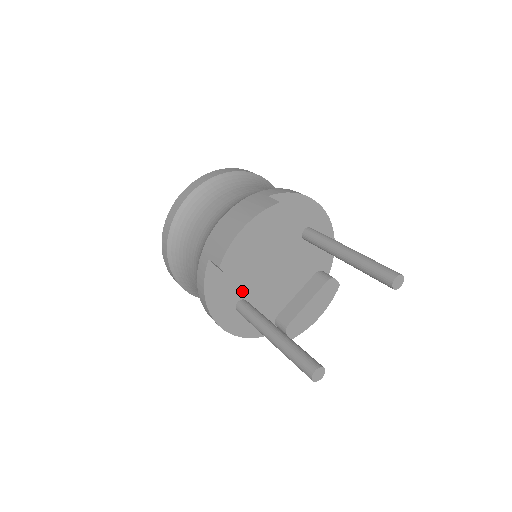
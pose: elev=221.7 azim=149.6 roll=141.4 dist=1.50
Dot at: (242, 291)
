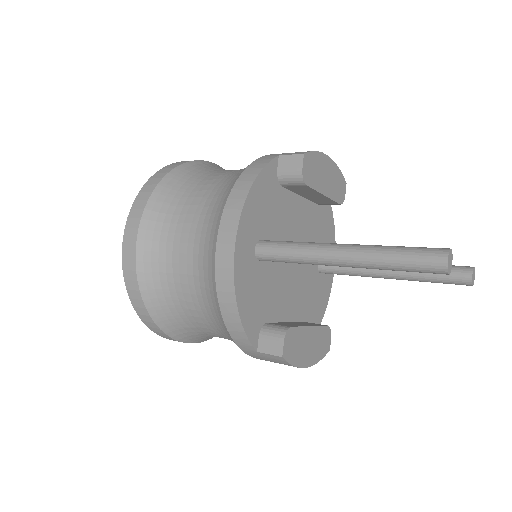
Dot at: (270, 235)
